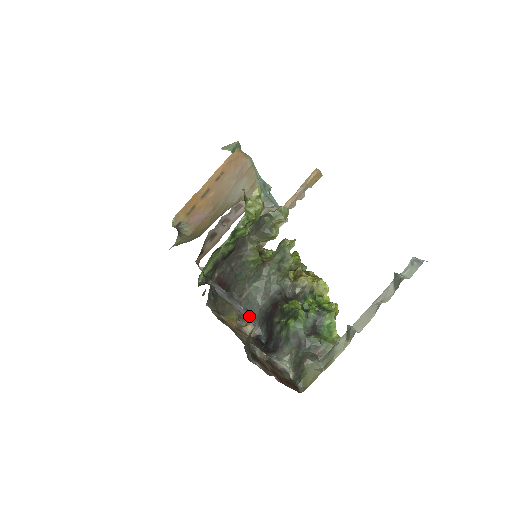
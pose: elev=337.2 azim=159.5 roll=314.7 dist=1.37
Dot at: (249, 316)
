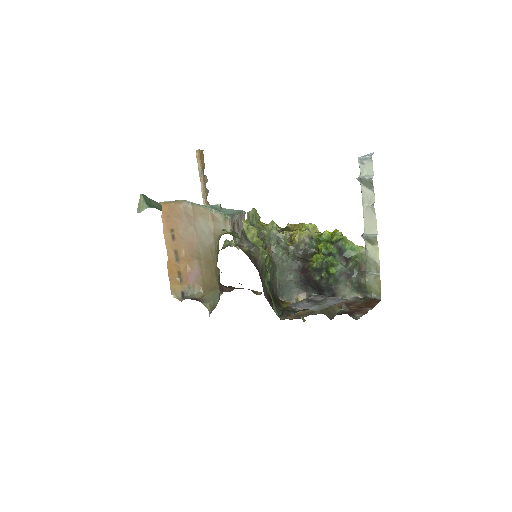
Dot at: (335, 299)
